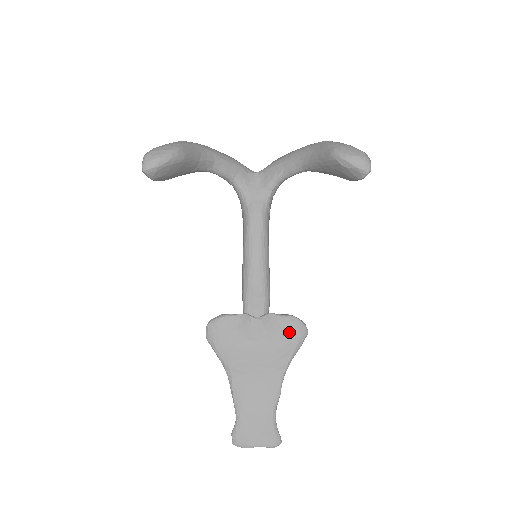
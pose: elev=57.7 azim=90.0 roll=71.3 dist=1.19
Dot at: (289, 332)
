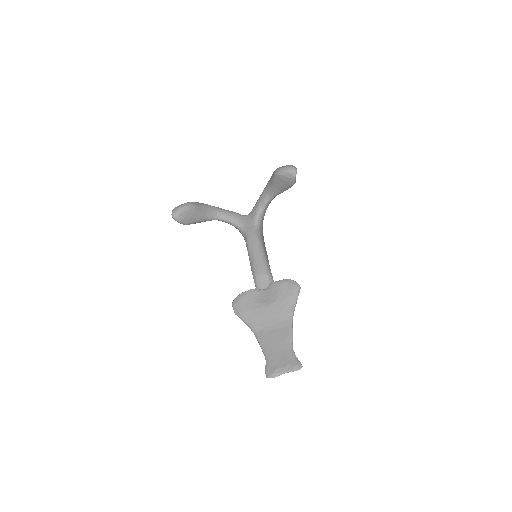
Dot at: (286, 289)
